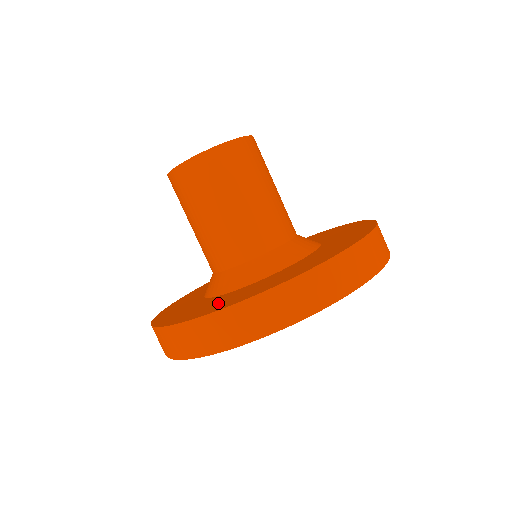
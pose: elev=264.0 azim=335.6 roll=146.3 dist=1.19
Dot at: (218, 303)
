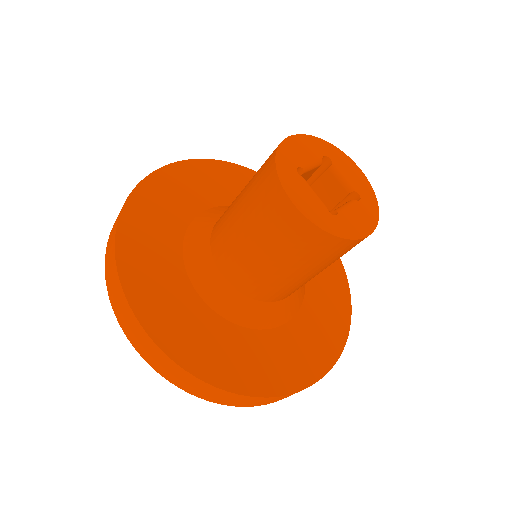
Dot at: (176, 319)
